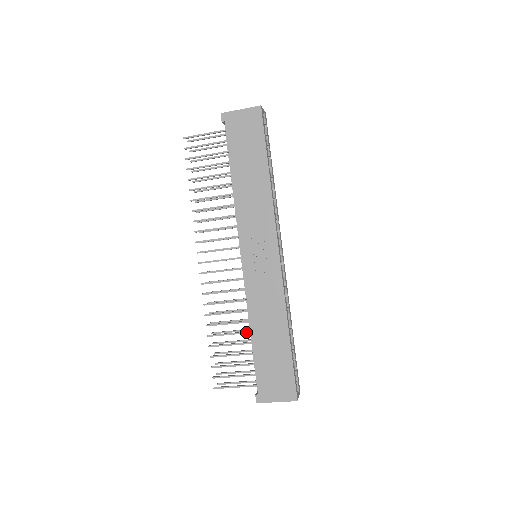
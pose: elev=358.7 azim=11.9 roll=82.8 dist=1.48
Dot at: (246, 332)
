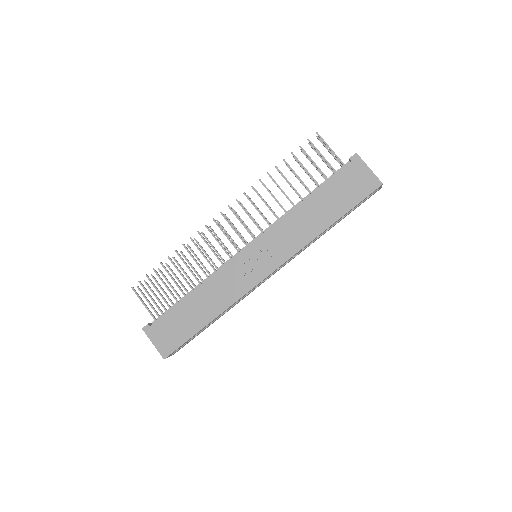
Dot at: (191, 286)
